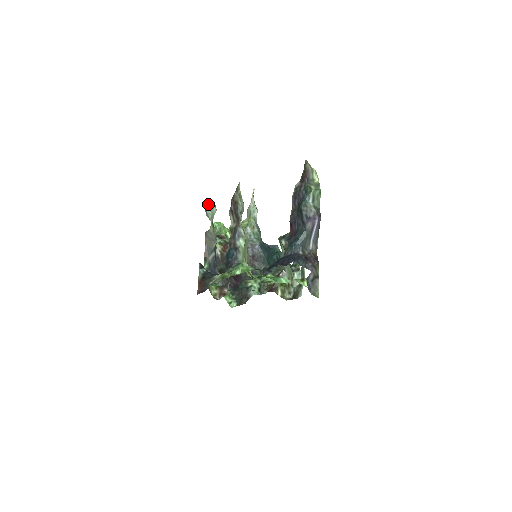
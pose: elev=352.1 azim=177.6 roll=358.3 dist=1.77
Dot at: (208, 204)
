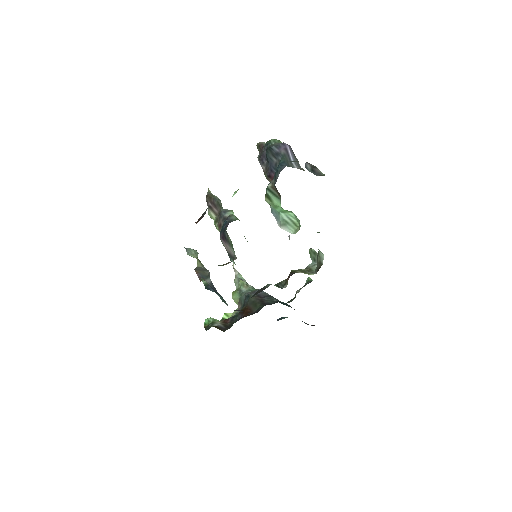
Dot at: occluded
